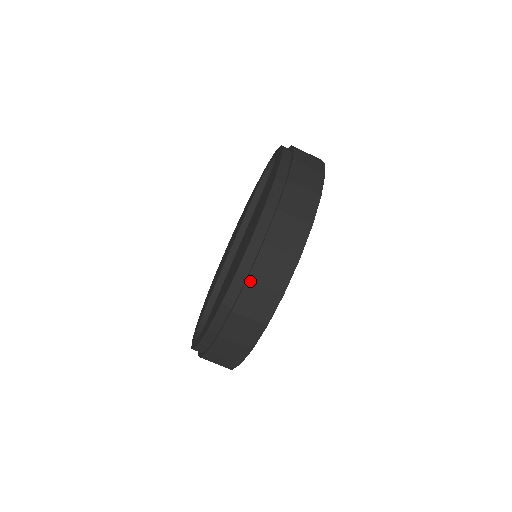
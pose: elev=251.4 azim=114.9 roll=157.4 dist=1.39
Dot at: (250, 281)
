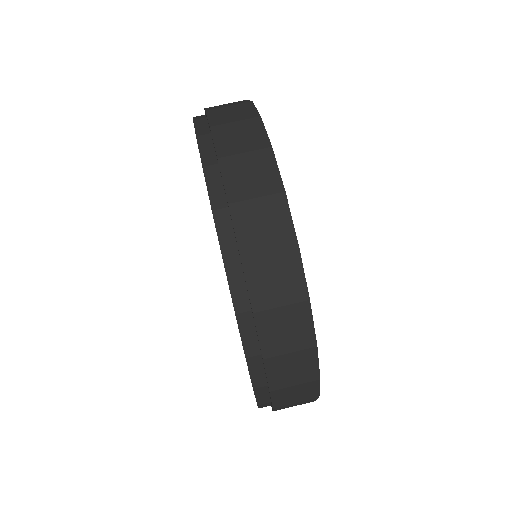
Dot at: (210, 111)
